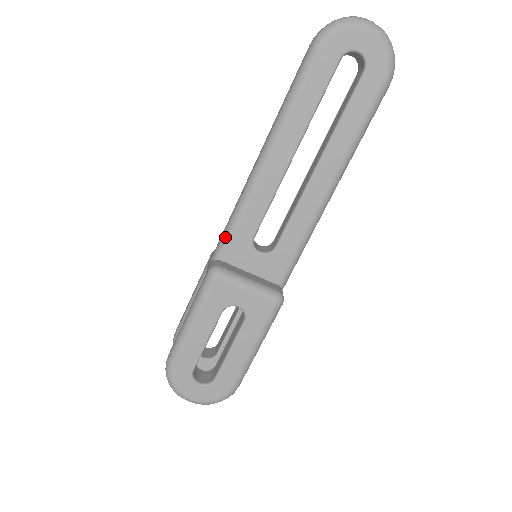
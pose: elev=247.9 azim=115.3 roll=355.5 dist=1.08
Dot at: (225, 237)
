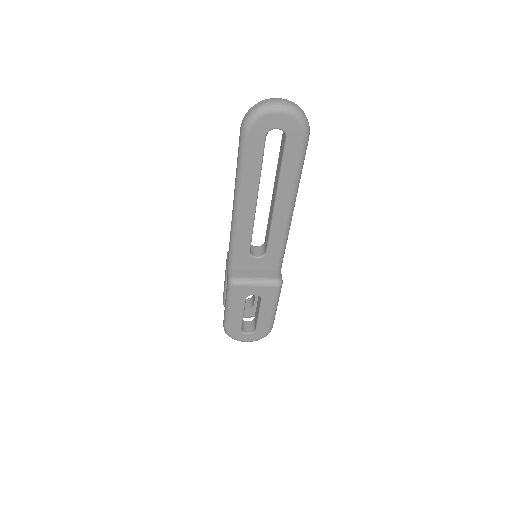
Dot at: (231, 256)
